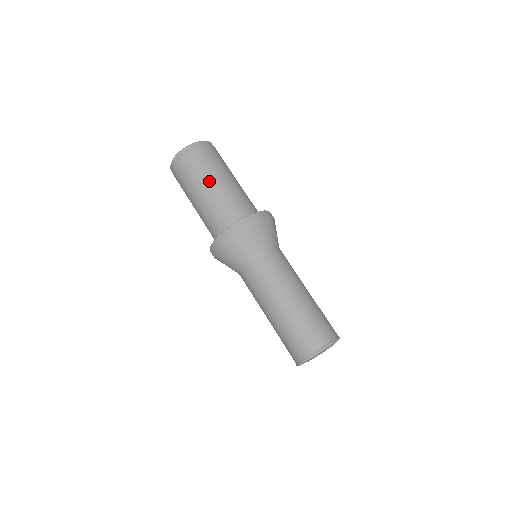
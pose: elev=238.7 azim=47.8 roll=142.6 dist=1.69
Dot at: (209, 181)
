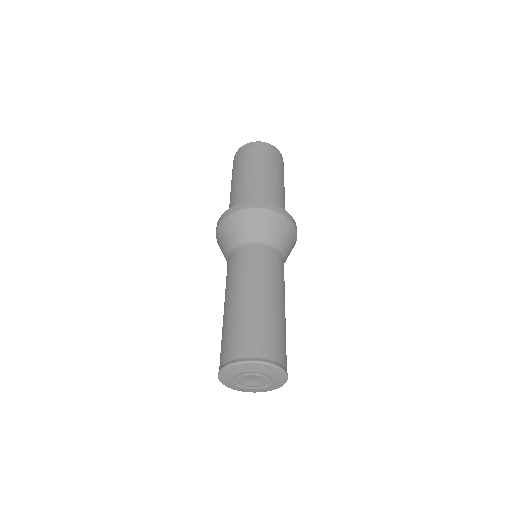
Dot at: (251, 170)
